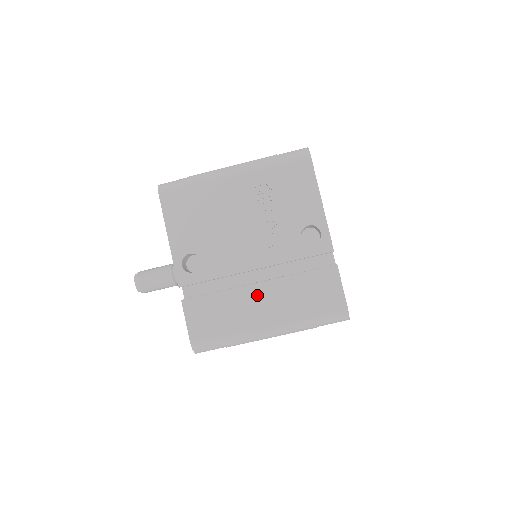
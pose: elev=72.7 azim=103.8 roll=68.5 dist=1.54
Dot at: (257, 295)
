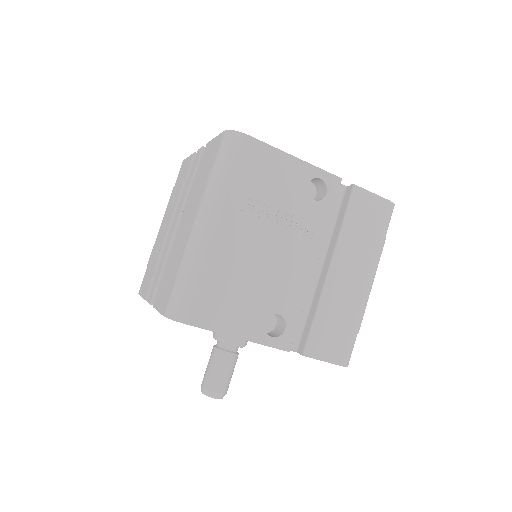
Dot at: (339, 277)
